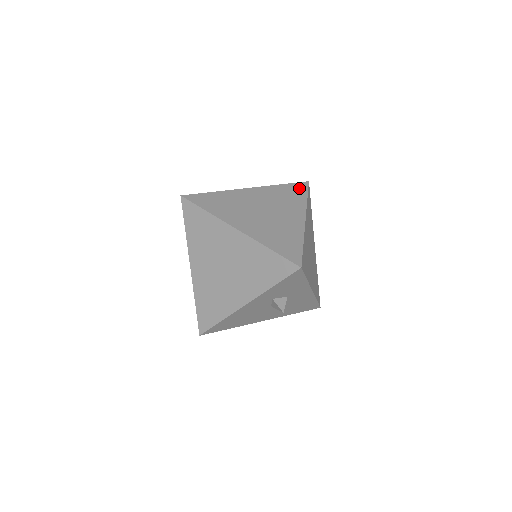
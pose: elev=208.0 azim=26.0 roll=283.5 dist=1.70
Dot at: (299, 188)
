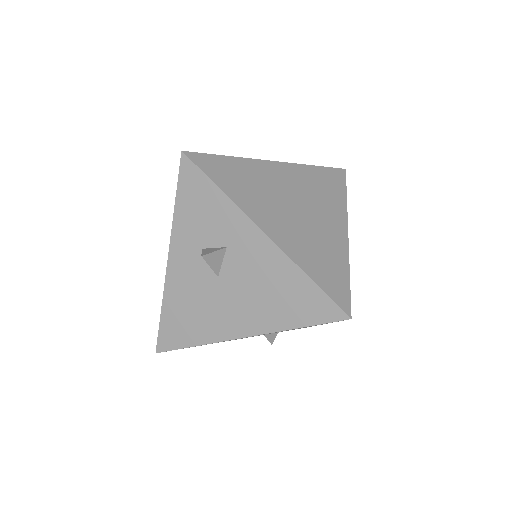
Dot at: occluded
